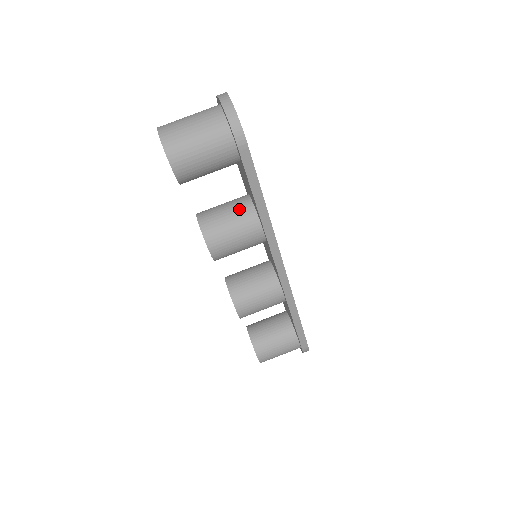
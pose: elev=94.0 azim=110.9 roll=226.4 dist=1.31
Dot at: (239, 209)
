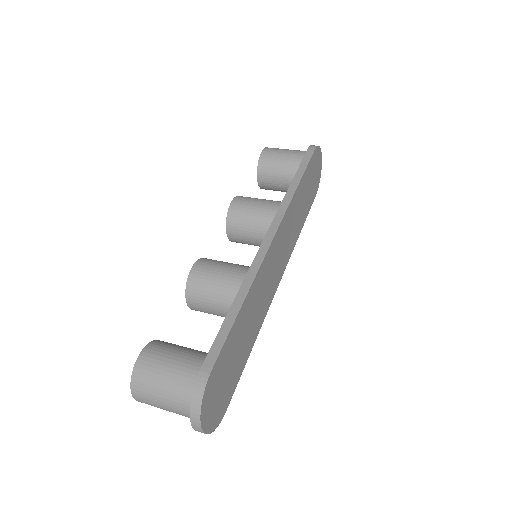
Dot at: occluded
